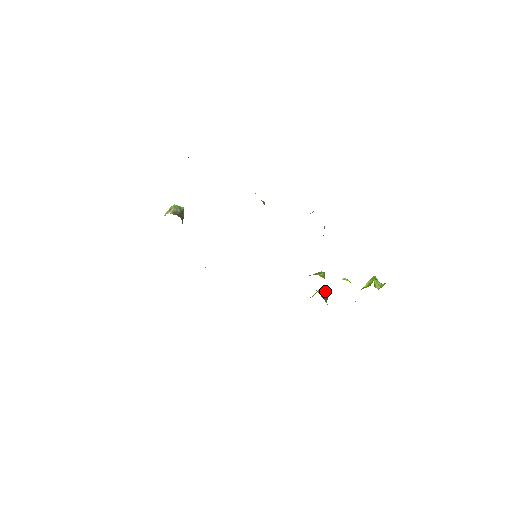
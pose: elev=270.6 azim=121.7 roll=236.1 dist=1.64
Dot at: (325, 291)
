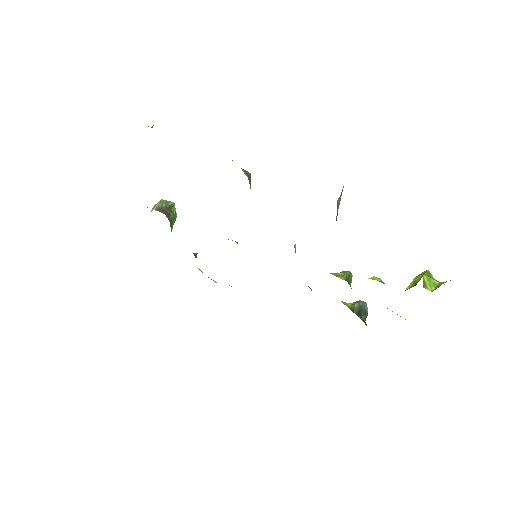
Dot at: (362, 303)
